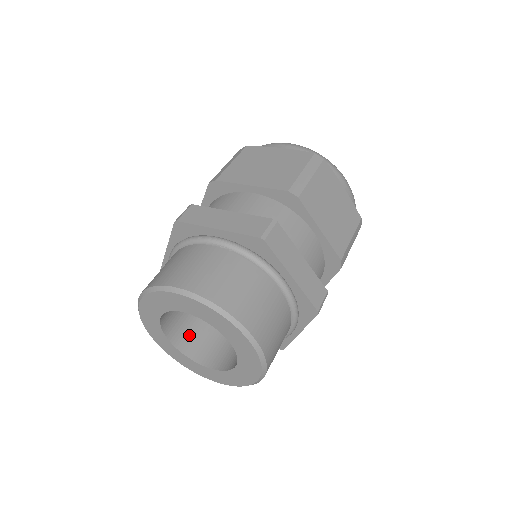
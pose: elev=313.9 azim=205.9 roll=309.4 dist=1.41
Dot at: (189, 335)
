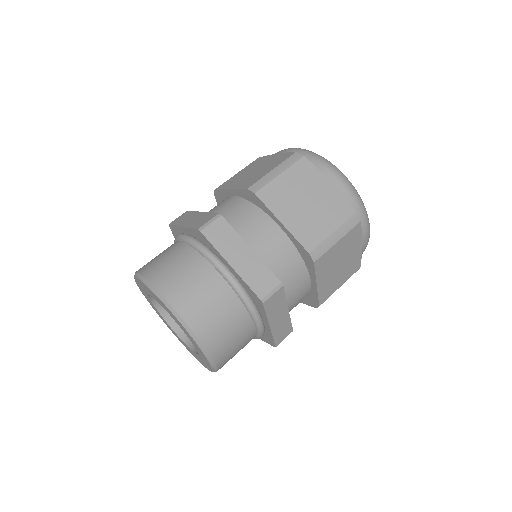
Dot at: occluded
